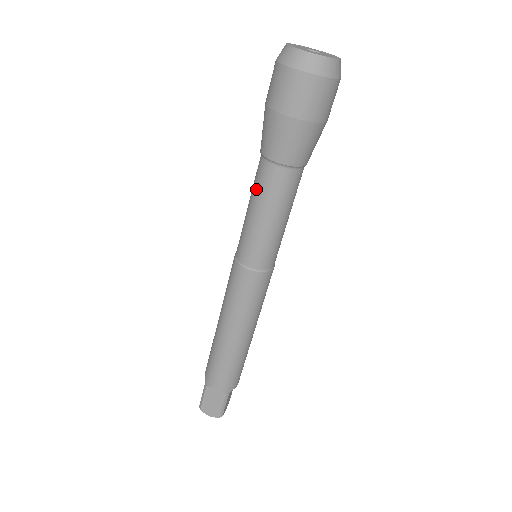
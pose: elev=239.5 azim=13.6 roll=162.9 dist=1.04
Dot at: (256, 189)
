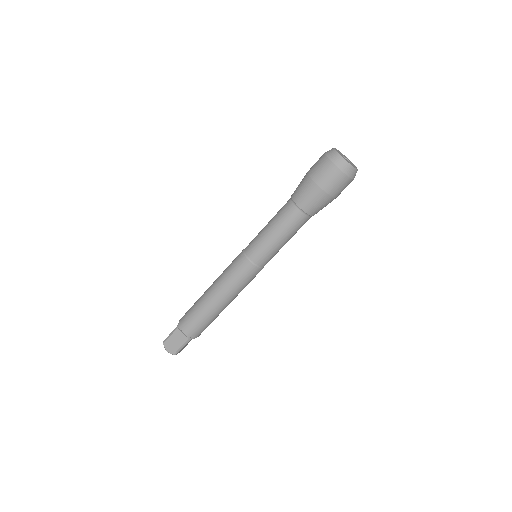
Dot at: (278, 216)
